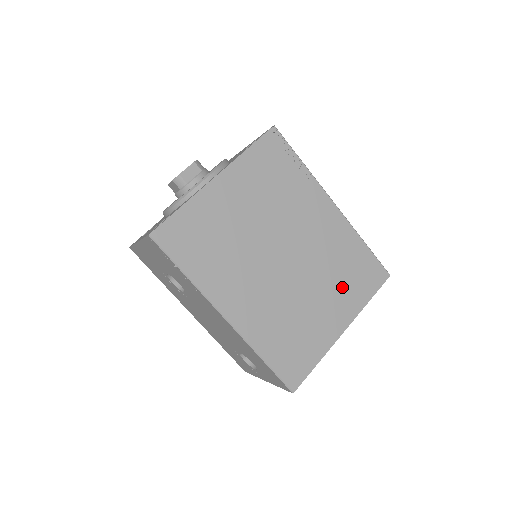
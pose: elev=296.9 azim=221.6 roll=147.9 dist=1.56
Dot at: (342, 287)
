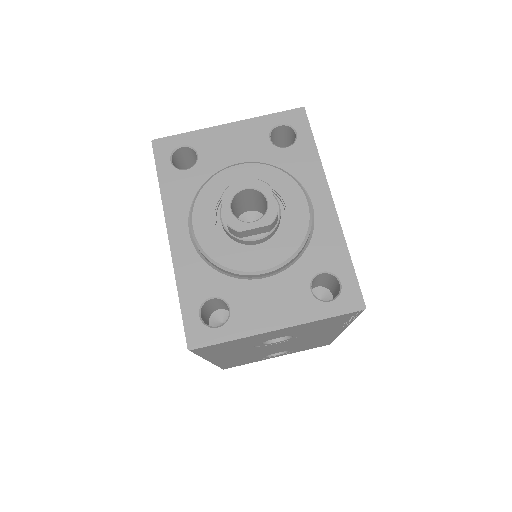
Dot at: occluded
